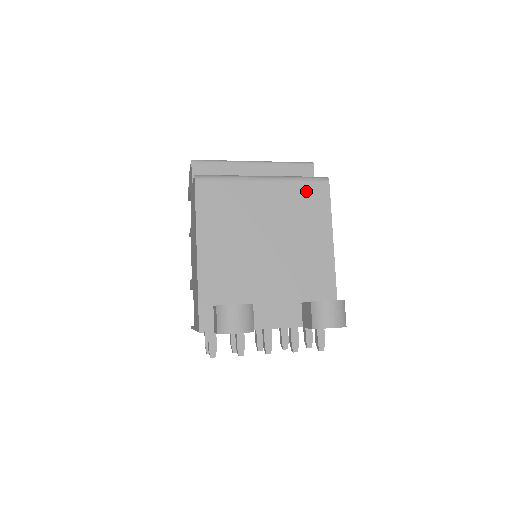
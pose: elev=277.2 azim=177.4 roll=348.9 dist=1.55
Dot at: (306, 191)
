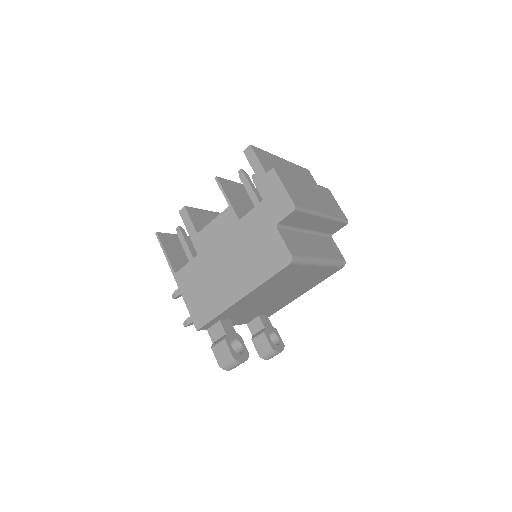
Dot at: (329, 271)
